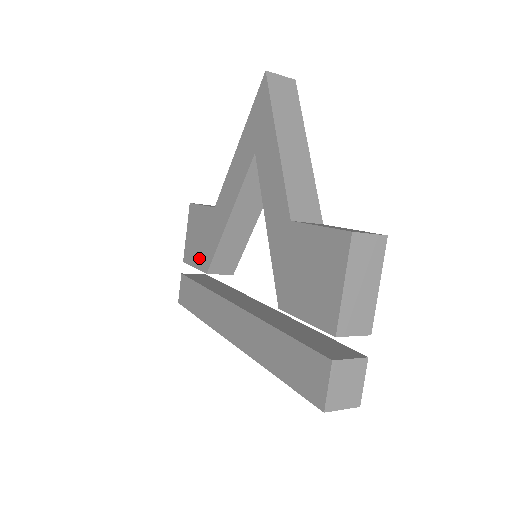
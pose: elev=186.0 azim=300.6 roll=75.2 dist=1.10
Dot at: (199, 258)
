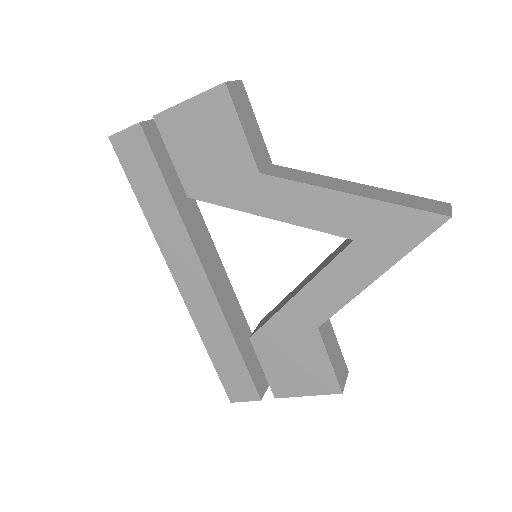
Dot at: (188, 166)
